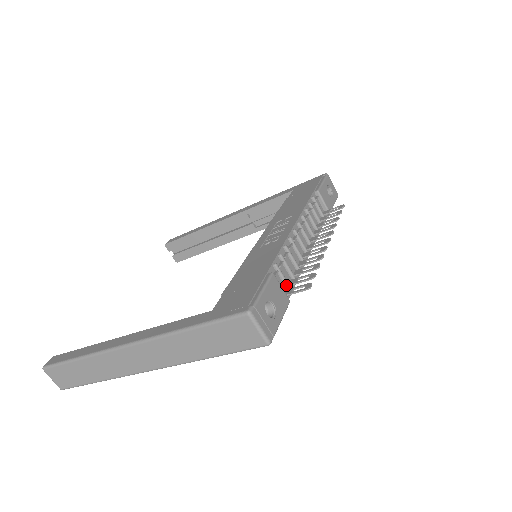
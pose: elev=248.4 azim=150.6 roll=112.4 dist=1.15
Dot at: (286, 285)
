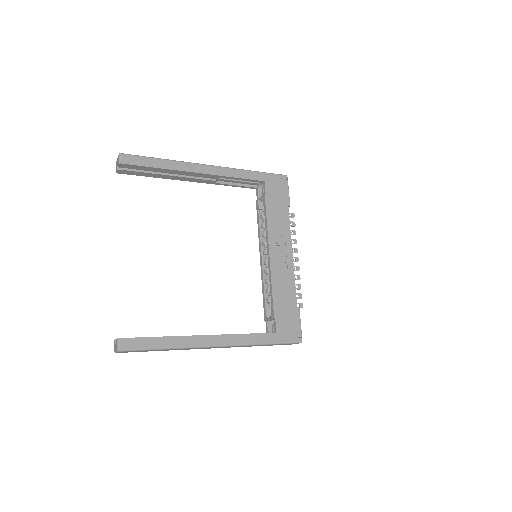
Dot at: occluded
